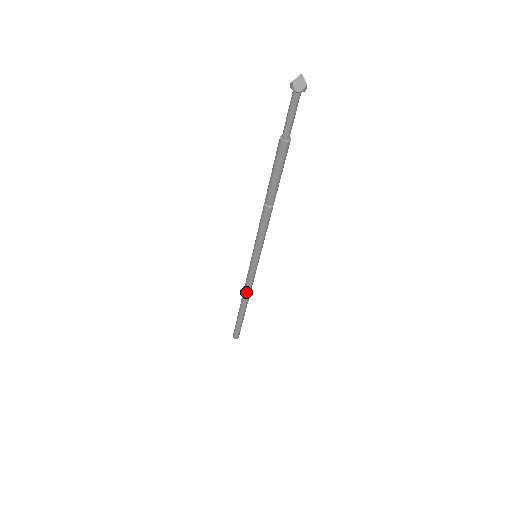
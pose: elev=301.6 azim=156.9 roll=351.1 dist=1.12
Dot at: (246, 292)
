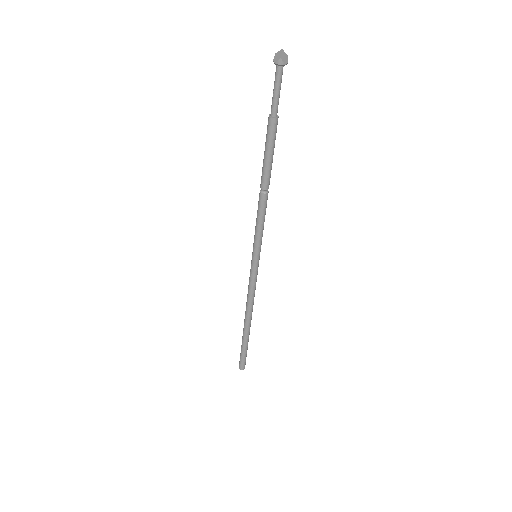
Dot at: (252, 303)
